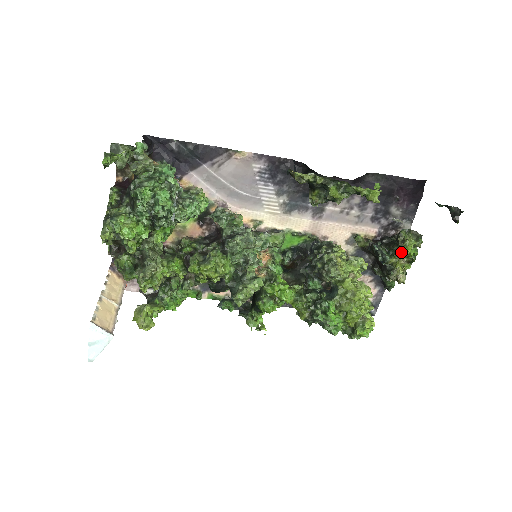
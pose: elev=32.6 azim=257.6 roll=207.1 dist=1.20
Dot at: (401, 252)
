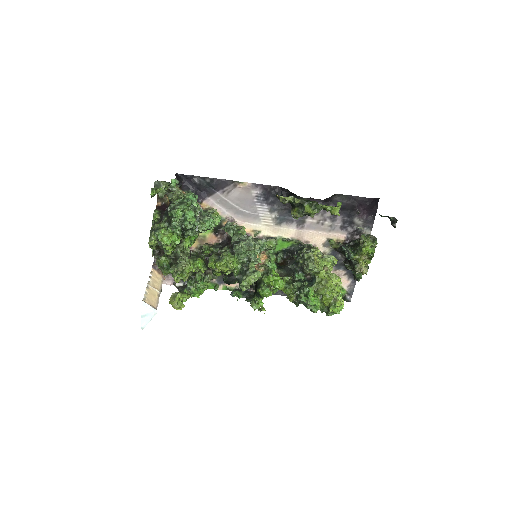
Dot at: (361, 251)
